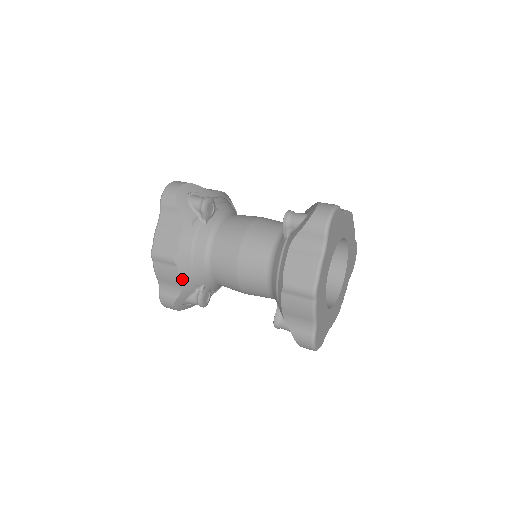
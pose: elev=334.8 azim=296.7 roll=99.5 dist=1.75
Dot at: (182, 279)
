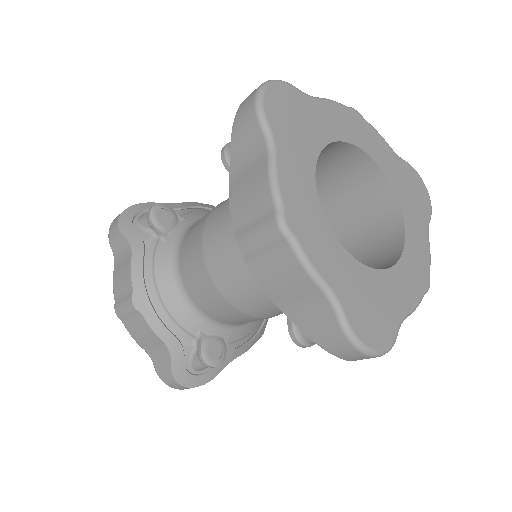
Dot at: (158, 331)
